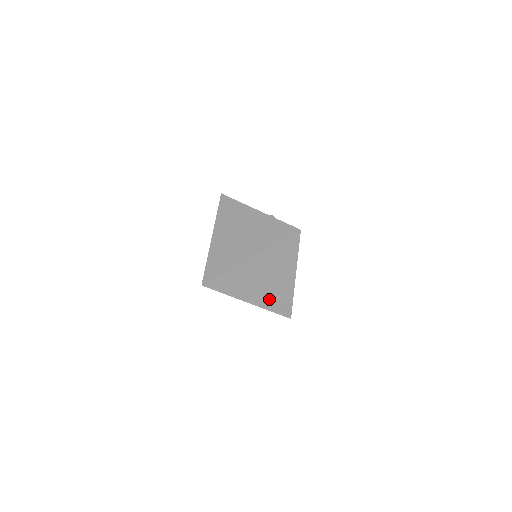
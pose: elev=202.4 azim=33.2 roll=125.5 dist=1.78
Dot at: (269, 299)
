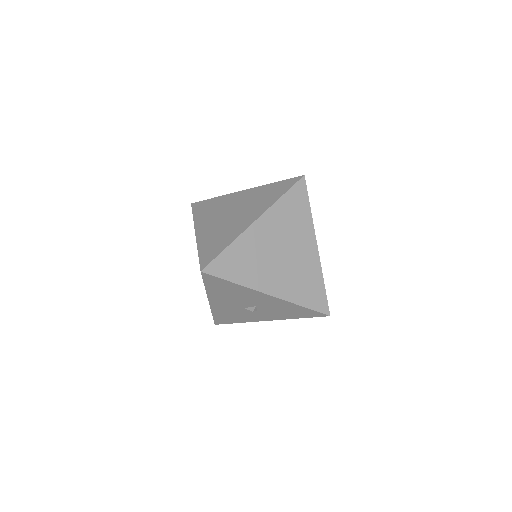
Dot at: (294, 285)
